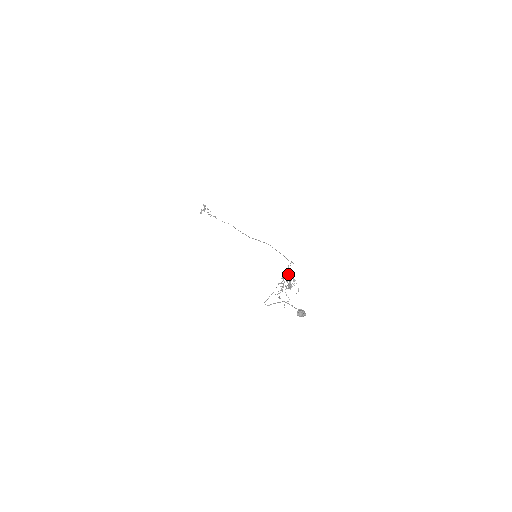
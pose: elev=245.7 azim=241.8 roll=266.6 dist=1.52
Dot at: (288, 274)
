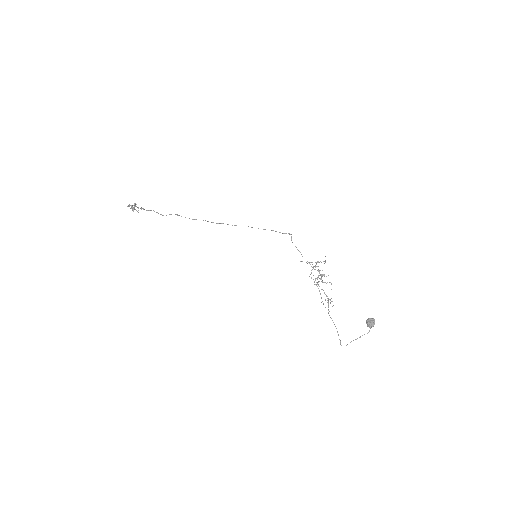
Dot at: occluded
